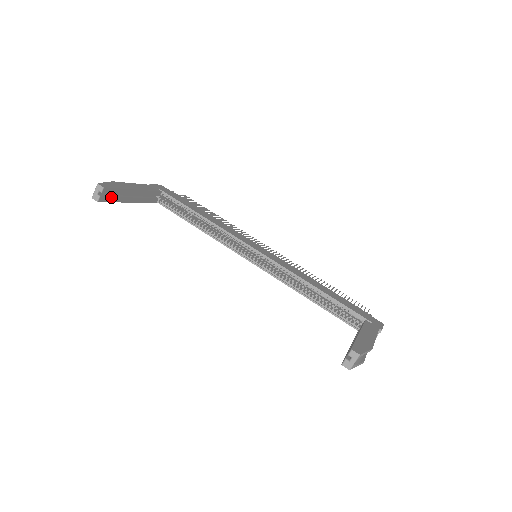
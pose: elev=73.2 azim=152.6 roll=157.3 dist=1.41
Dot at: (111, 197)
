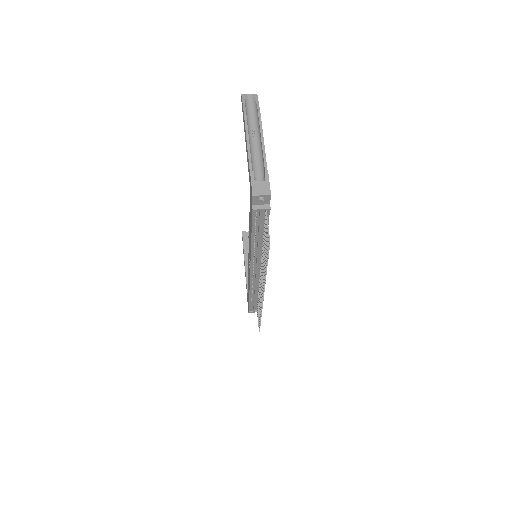
Dot at: (246, 241)
